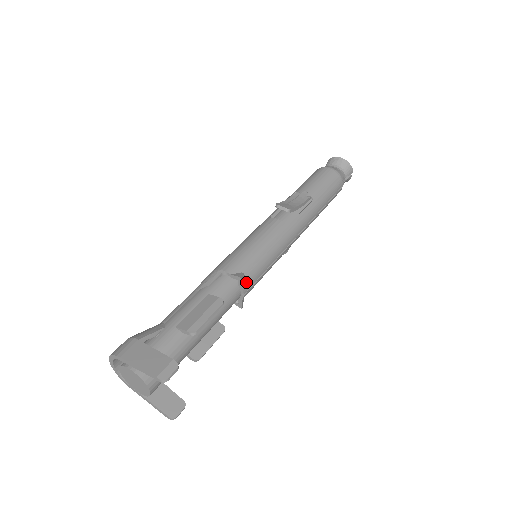
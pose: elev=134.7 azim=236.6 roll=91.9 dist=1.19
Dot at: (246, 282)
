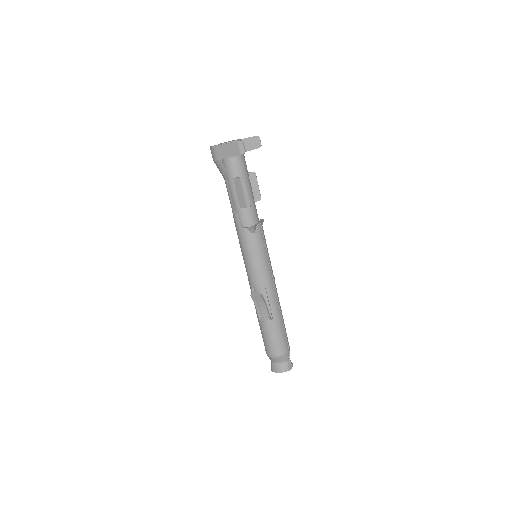
Dot at: (262, 226)
